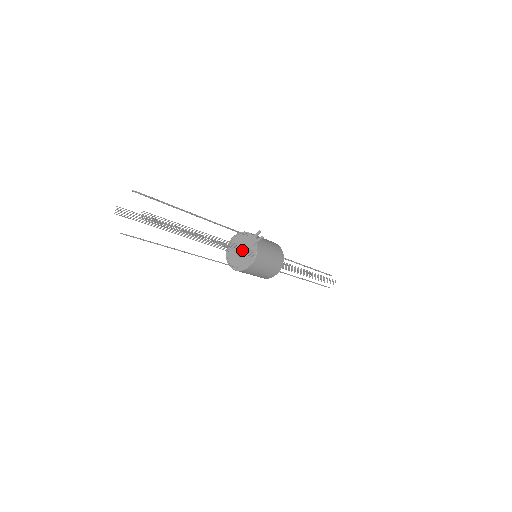
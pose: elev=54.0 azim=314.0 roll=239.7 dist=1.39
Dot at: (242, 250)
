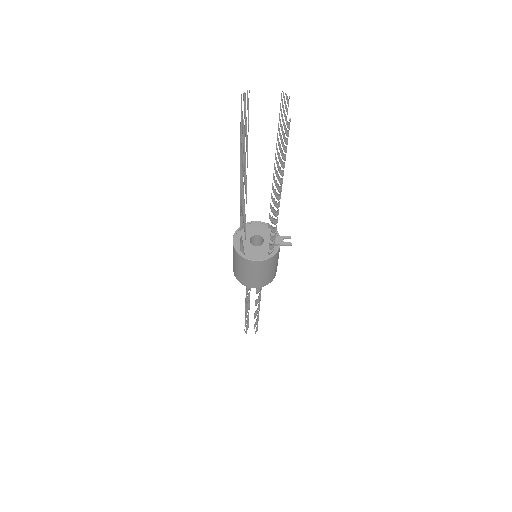
Dot at: (272, 240)
